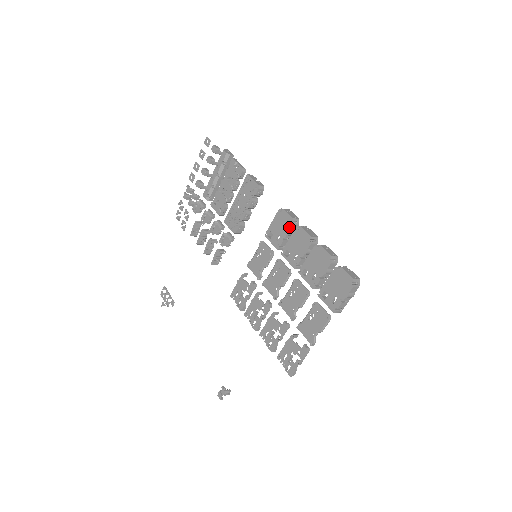
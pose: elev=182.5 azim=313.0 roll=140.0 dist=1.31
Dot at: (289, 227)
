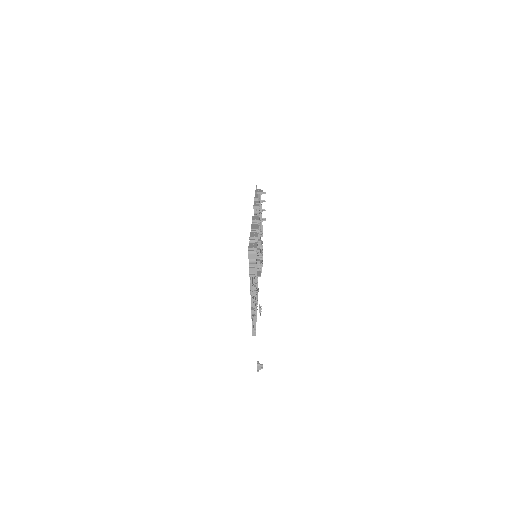
Dot at: occluded
